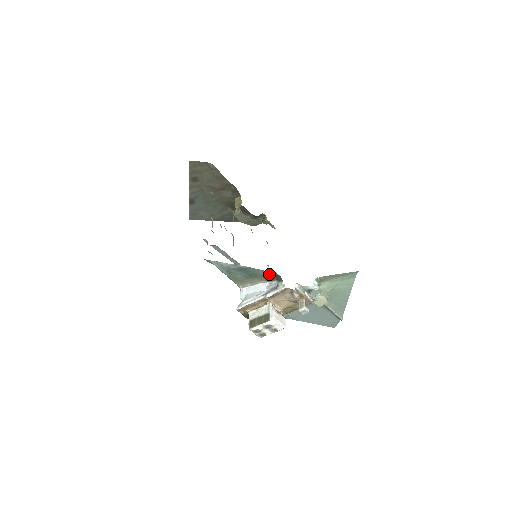
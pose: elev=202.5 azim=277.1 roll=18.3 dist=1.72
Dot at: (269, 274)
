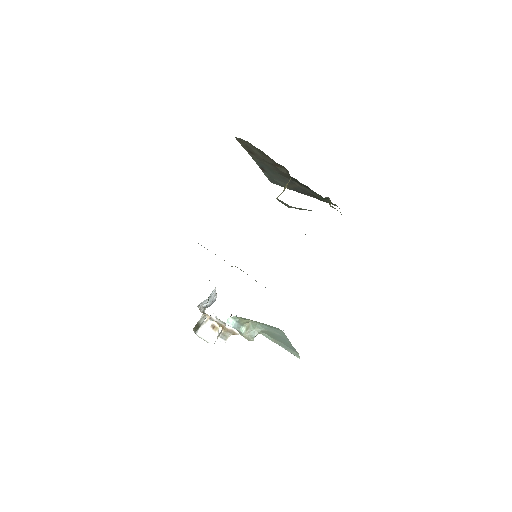
Dot at: occluded
